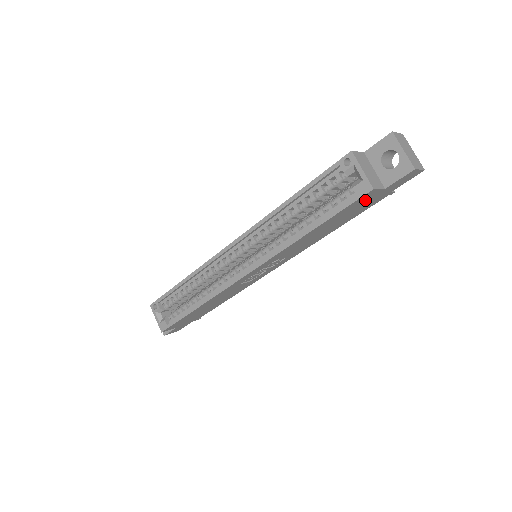
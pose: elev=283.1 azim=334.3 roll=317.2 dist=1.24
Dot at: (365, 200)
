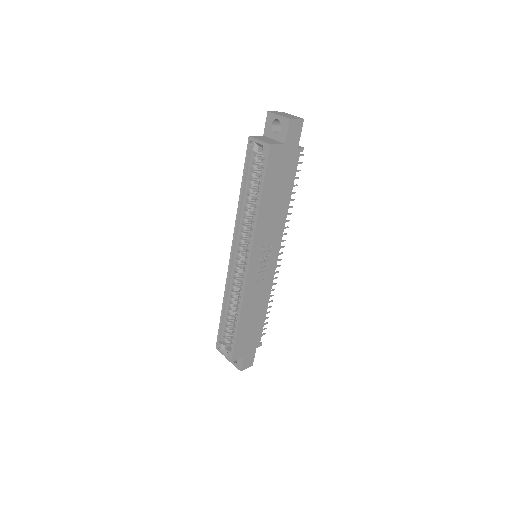
Dot at: (278, 159)
